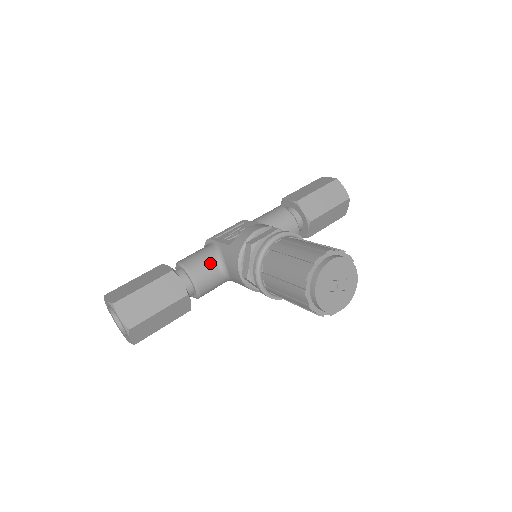
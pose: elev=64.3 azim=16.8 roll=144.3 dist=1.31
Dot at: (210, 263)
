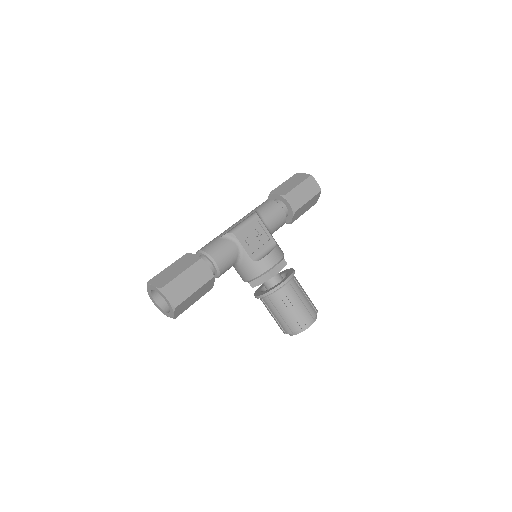
Dot at: (232, 264)
